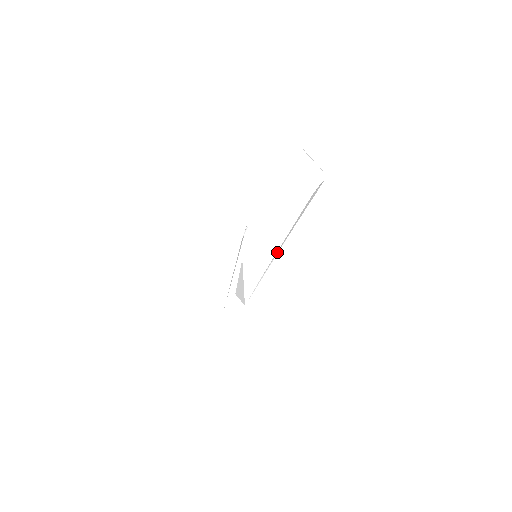
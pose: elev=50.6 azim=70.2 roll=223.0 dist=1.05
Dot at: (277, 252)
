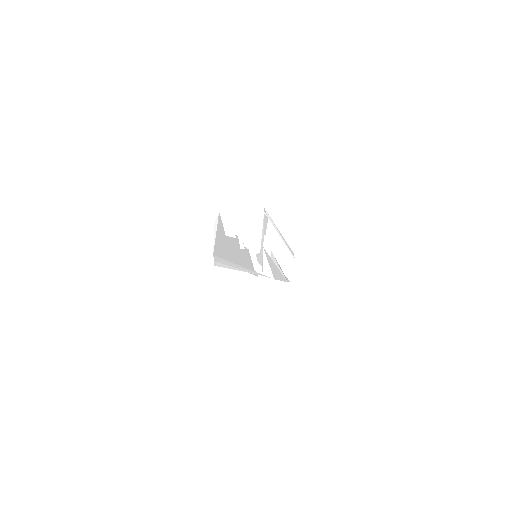
Dot at: (245, 271)
